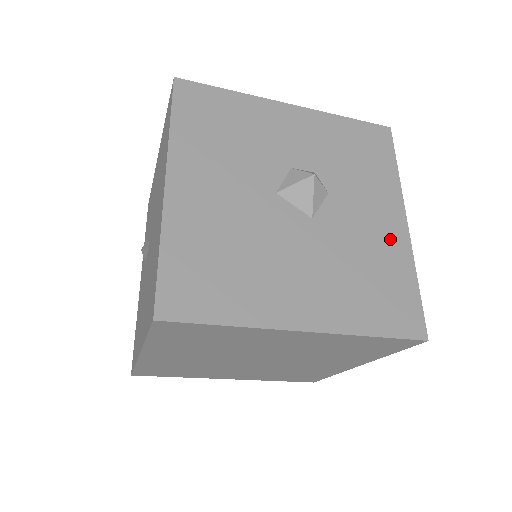
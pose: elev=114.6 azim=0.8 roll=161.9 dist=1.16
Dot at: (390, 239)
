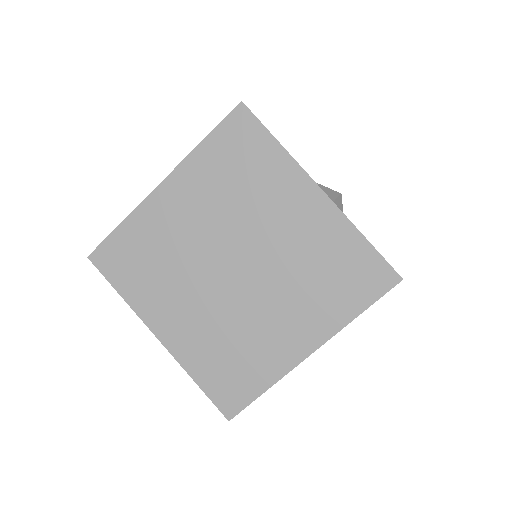
Dot at: occluded
